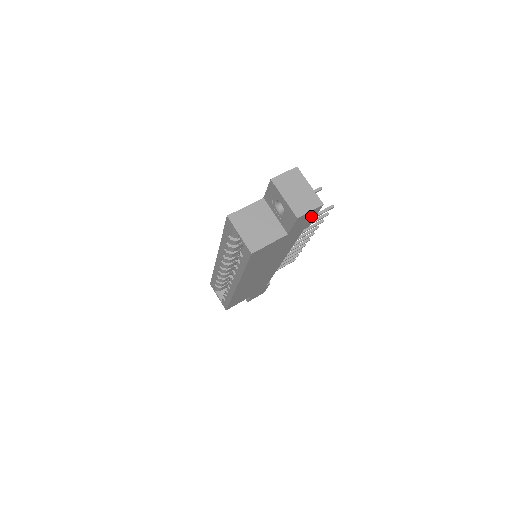
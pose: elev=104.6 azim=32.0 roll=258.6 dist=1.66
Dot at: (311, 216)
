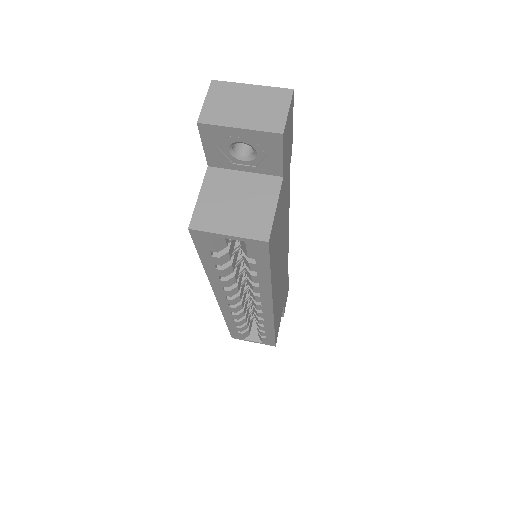
Dot at: (290, 125)
